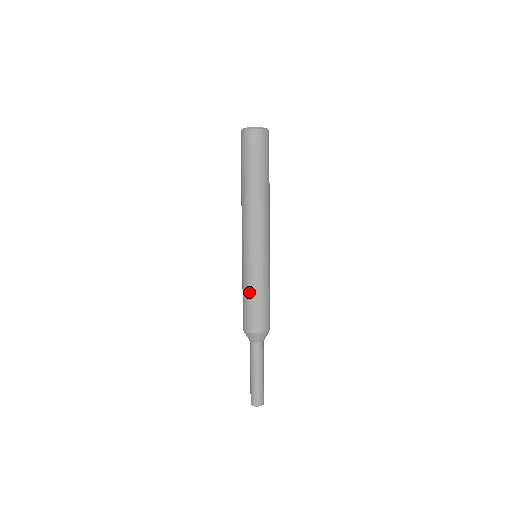
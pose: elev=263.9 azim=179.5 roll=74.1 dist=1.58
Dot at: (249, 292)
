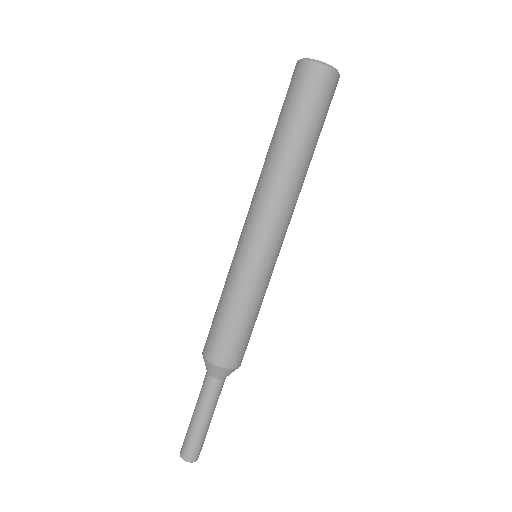
Dot at: (221, 300)
